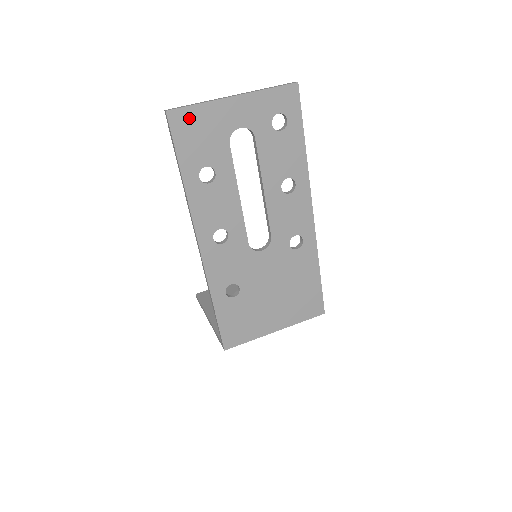
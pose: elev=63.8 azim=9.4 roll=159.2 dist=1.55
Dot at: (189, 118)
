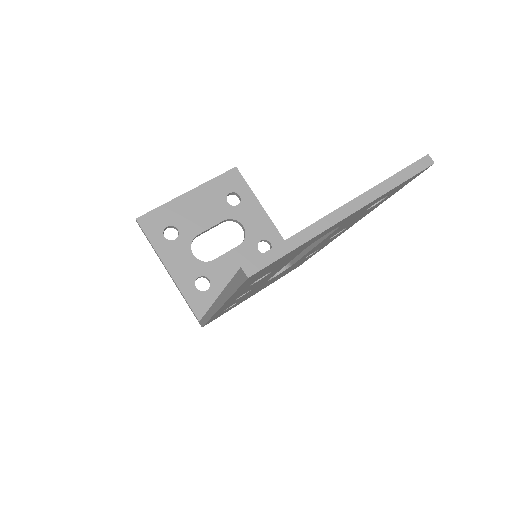
Dot at: (274, 263)
